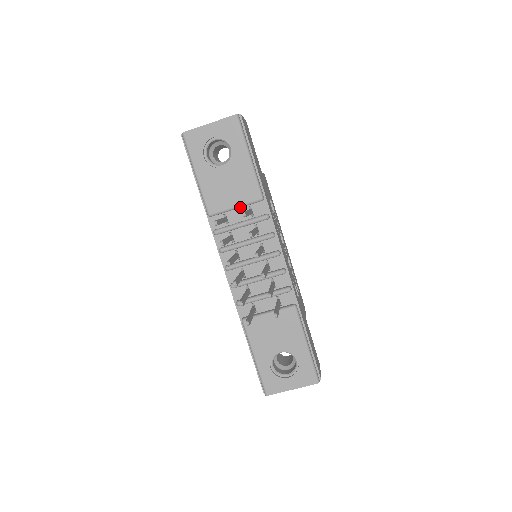
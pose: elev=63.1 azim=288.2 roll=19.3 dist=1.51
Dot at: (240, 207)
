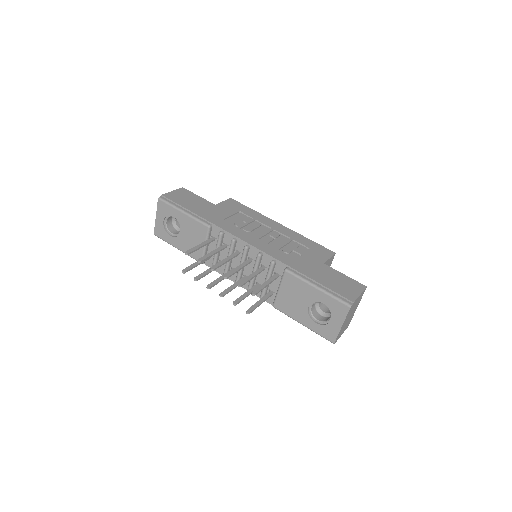
Dot at: occluded
